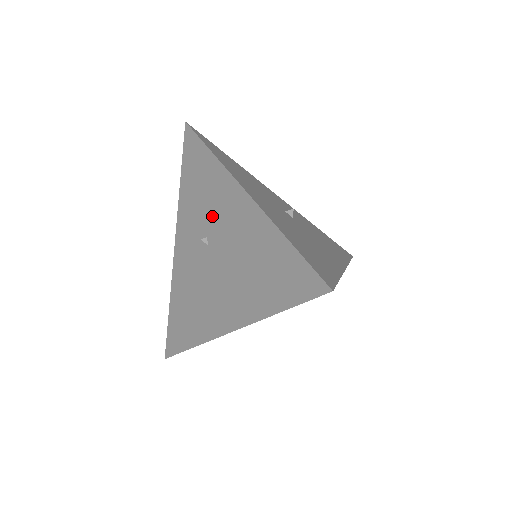
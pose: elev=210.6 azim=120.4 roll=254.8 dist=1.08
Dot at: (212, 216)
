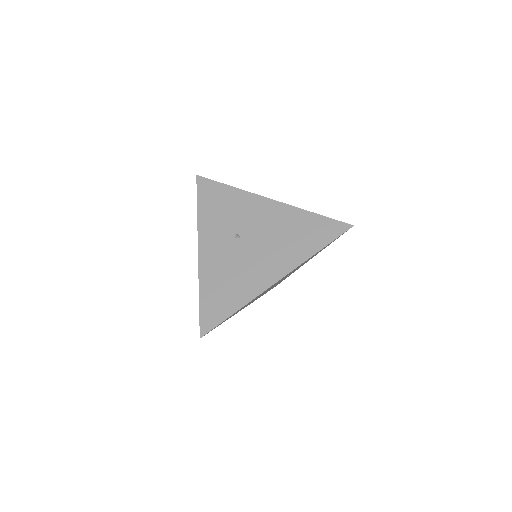
Dot at: (241, 220)
